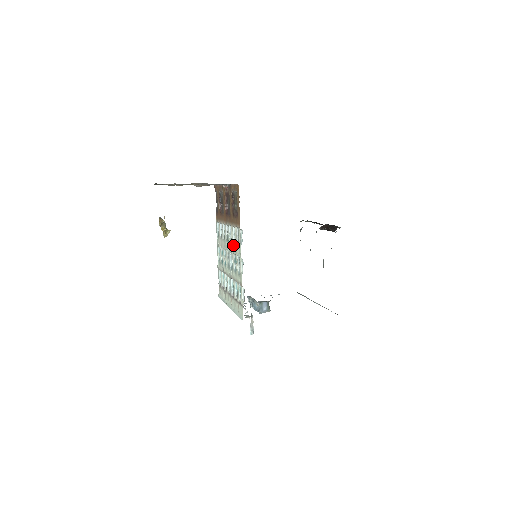
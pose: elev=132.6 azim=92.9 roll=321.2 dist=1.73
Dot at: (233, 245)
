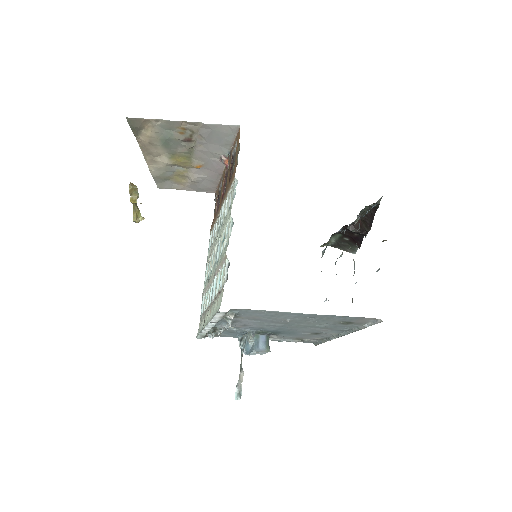
Dot at: (224, 221)
